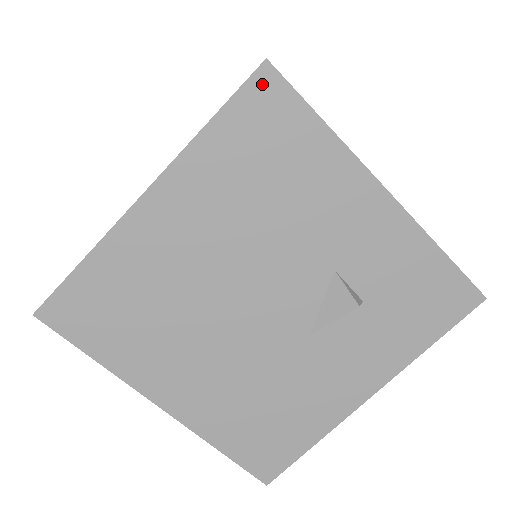
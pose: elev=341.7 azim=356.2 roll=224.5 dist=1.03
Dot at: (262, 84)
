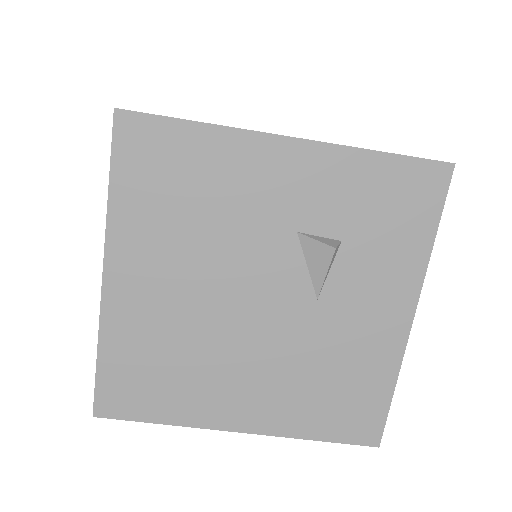
Dot at: (126, 129)
